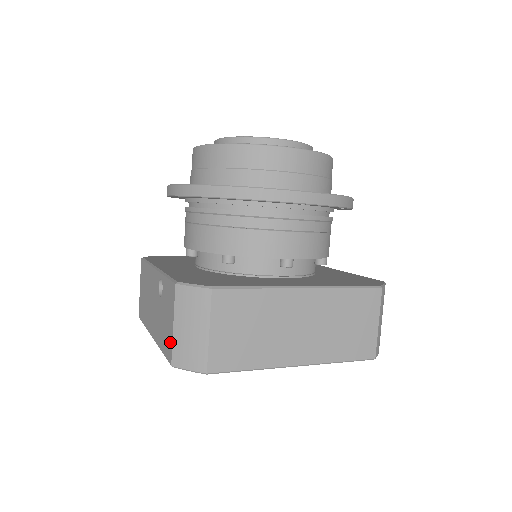
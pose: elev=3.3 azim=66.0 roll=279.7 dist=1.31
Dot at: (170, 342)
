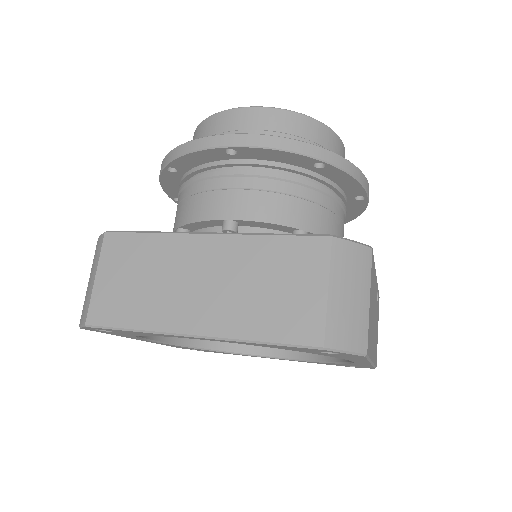
Dot at: occluded
